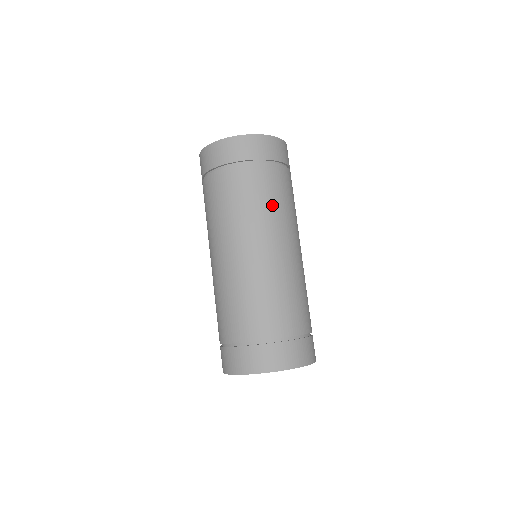
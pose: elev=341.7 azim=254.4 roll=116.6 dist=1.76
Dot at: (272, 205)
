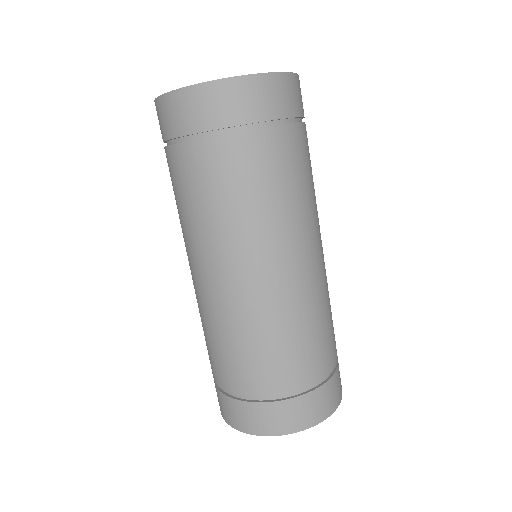
Dot at: (231, 209)
